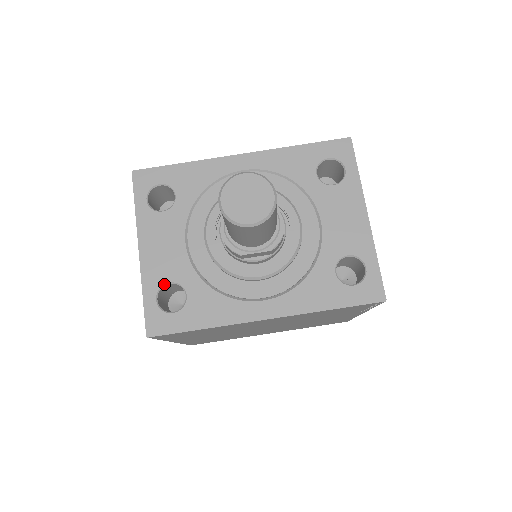
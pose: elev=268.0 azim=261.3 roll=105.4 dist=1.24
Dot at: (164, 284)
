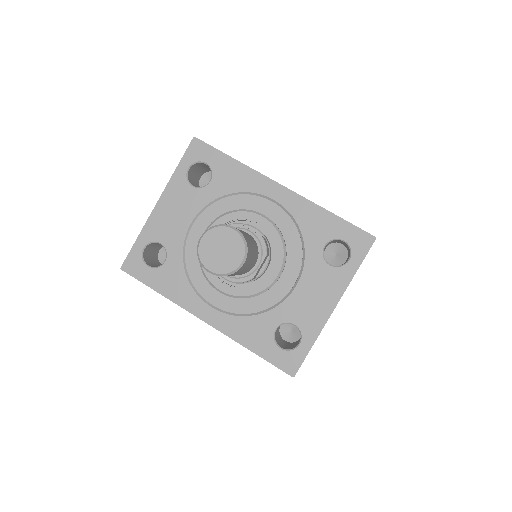
Dot at: (156, 241)
